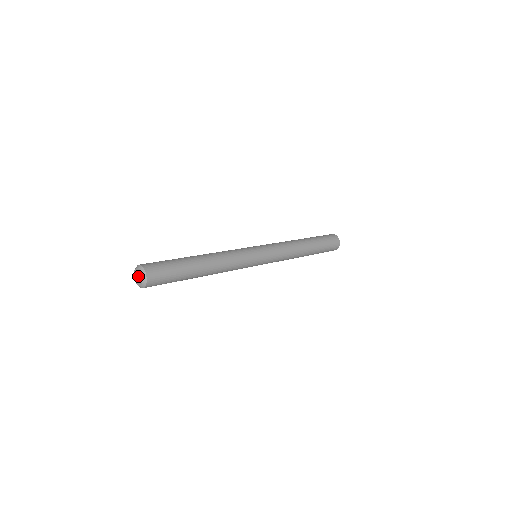
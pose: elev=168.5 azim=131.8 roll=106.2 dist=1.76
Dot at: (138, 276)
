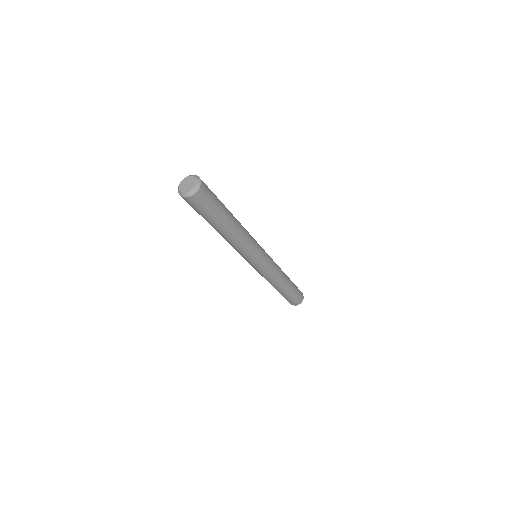
Dot at: (187, 183)
